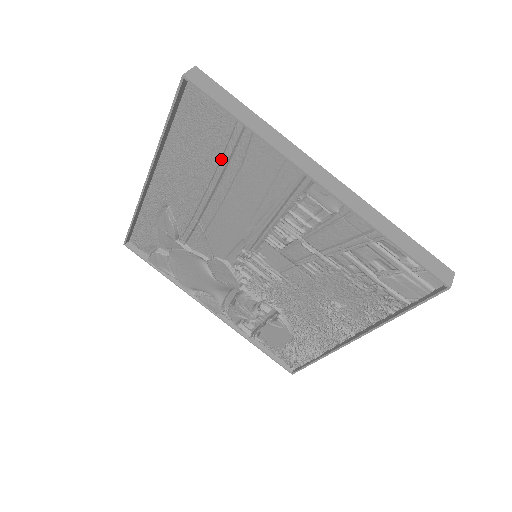
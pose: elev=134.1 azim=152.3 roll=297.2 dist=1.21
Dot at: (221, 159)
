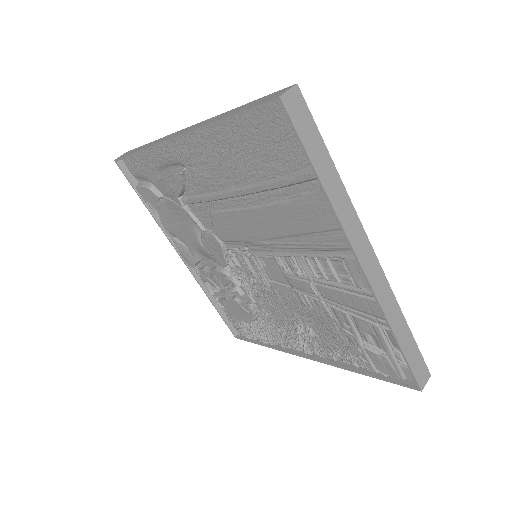
Dot at: (272, 181)
